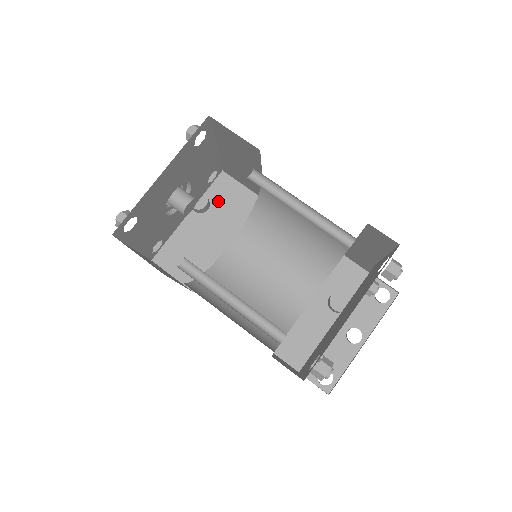
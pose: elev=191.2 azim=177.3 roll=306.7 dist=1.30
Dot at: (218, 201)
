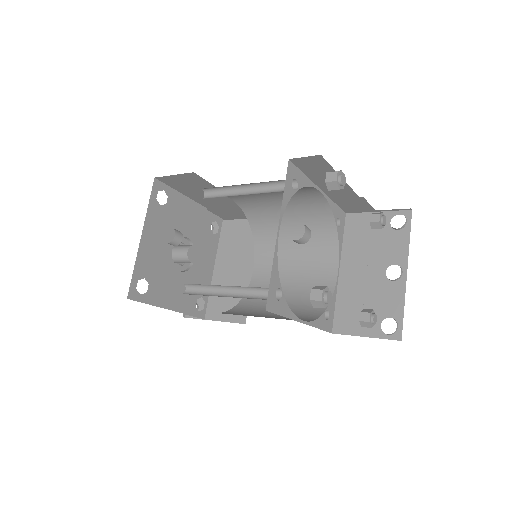
Dot at: (231, 243)
